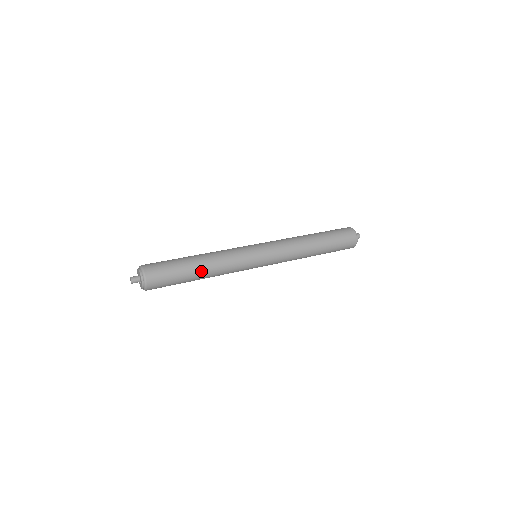
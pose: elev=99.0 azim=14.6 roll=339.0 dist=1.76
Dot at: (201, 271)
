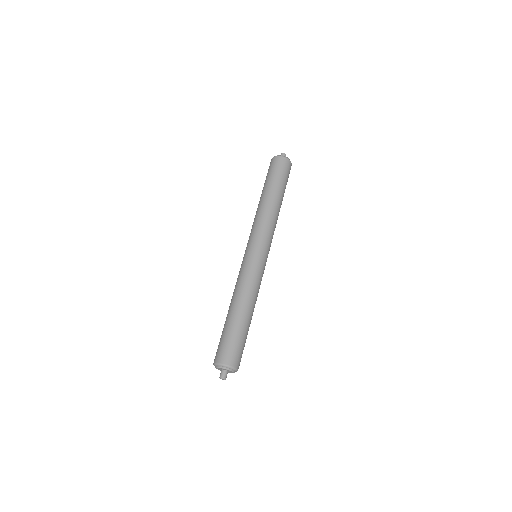
Dot at: (248, 314)
